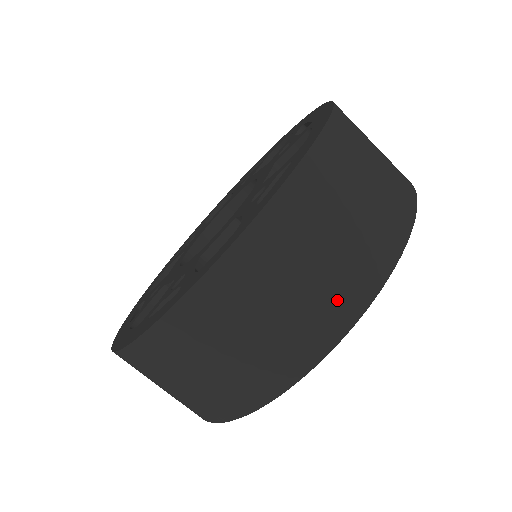
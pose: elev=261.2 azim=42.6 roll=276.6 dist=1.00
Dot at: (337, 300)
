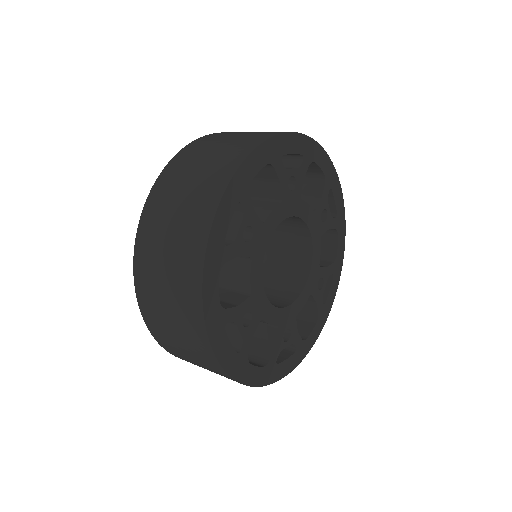
Dot at: (253, 138)
